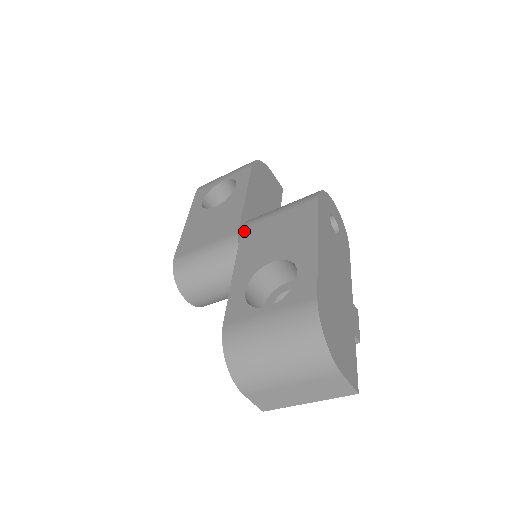
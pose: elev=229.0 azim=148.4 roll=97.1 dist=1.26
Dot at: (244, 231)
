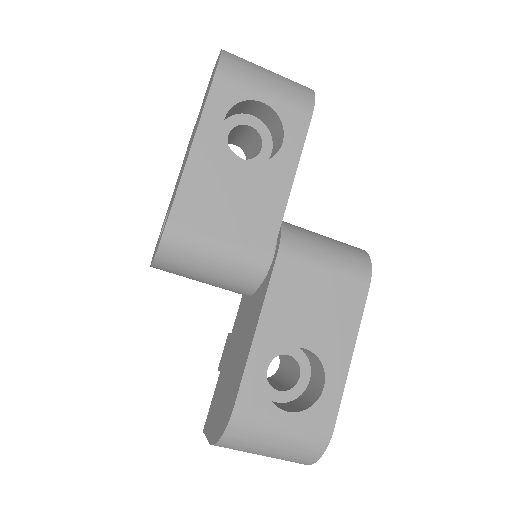
Dot at: (280, 263)
